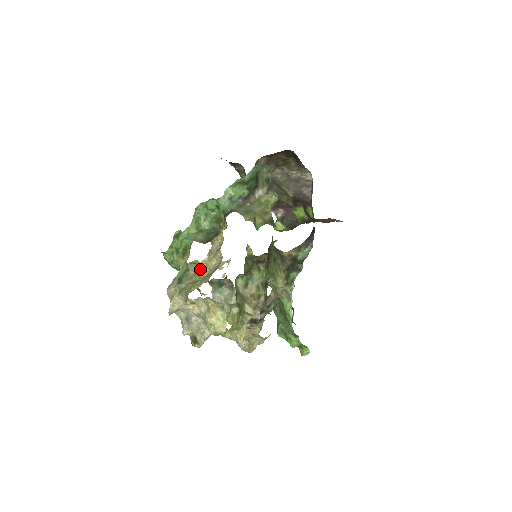
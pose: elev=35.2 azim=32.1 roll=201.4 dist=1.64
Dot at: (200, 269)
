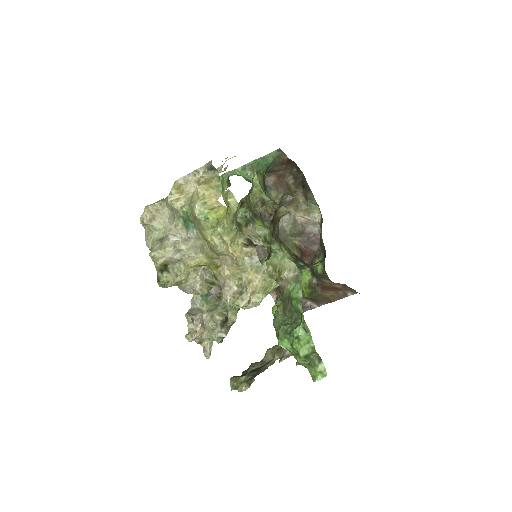
Dot at: occluded
